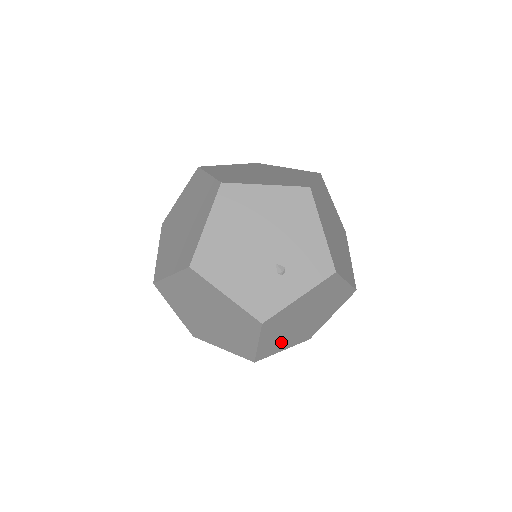
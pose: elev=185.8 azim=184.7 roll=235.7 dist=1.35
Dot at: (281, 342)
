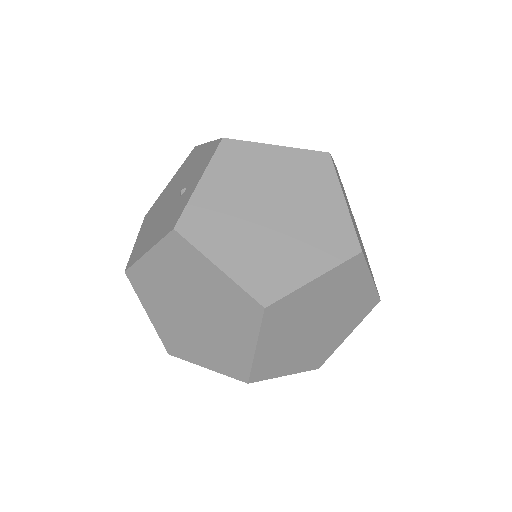
Dot at: (280, 262)
